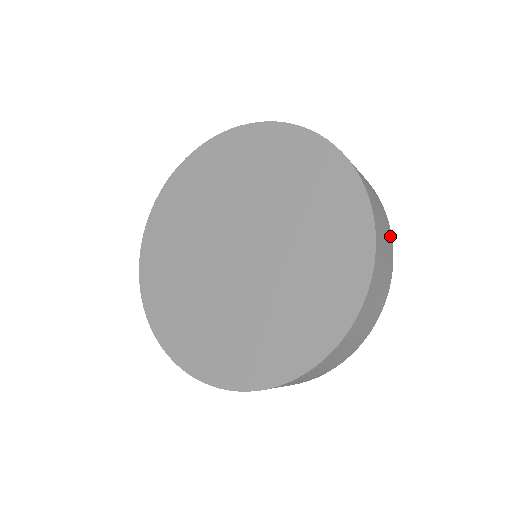
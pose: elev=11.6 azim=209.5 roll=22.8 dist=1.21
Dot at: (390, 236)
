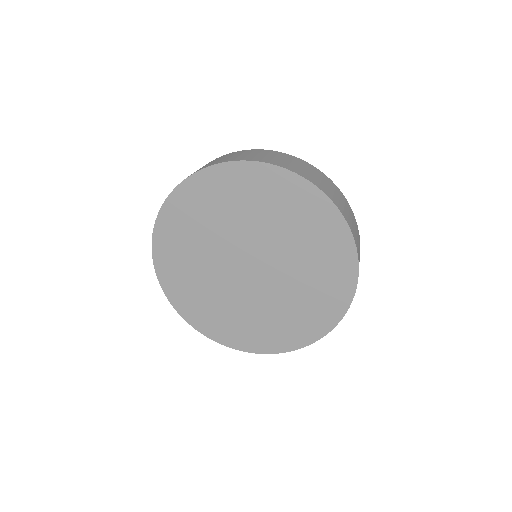
Dot at: occluded
